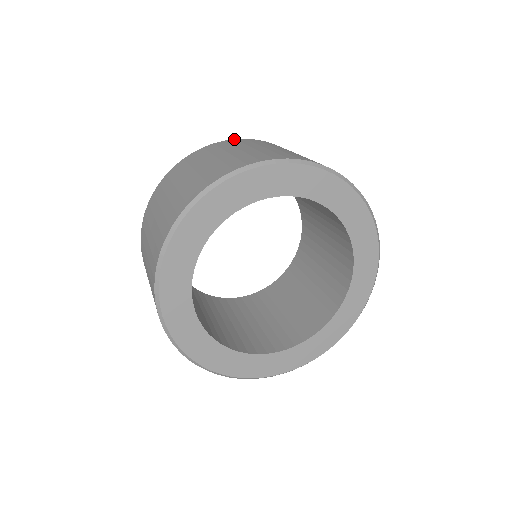
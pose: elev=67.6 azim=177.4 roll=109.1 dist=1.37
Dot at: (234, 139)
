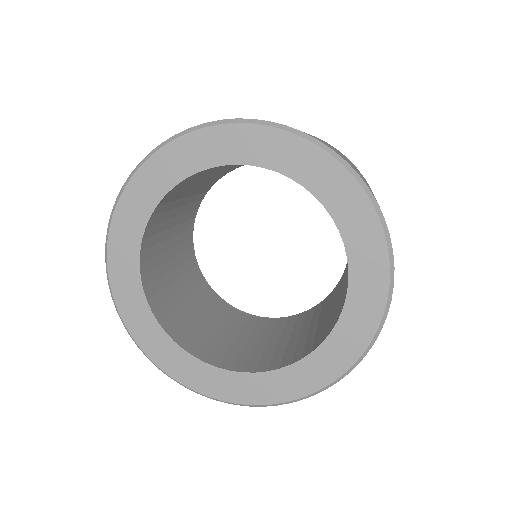
Dot at: occluded
